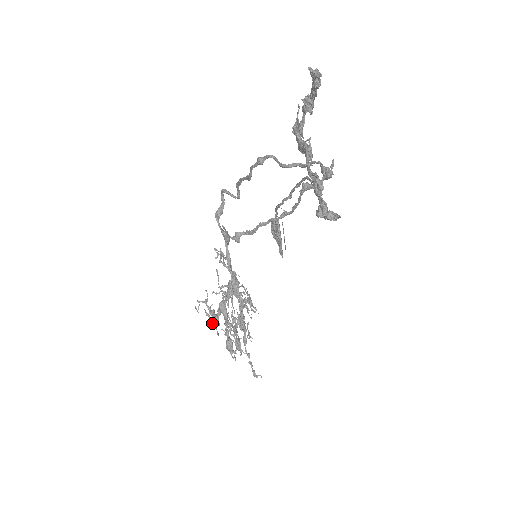
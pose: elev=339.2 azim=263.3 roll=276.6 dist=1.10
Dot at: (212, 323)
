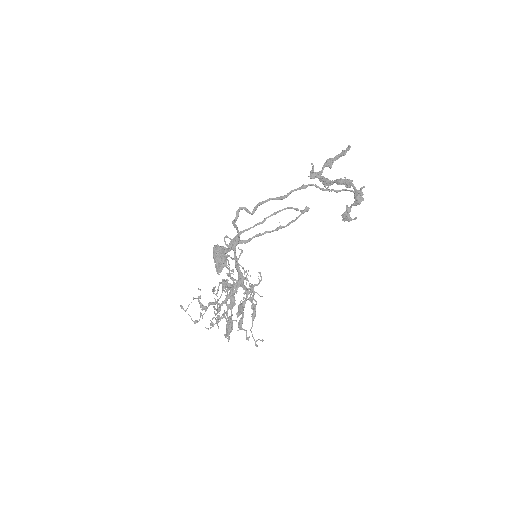
Dot at: (218, 310)
